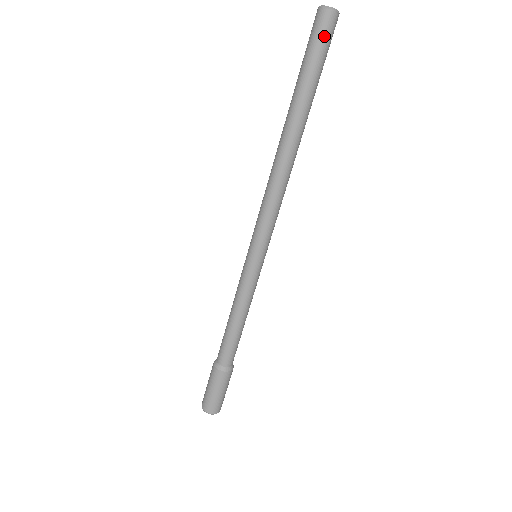
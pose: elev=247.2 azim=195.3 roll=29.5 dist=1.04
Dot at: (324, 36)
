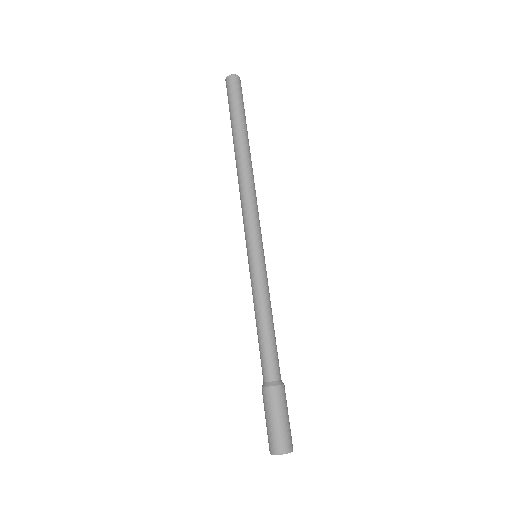
Dot at: (238, 89)
